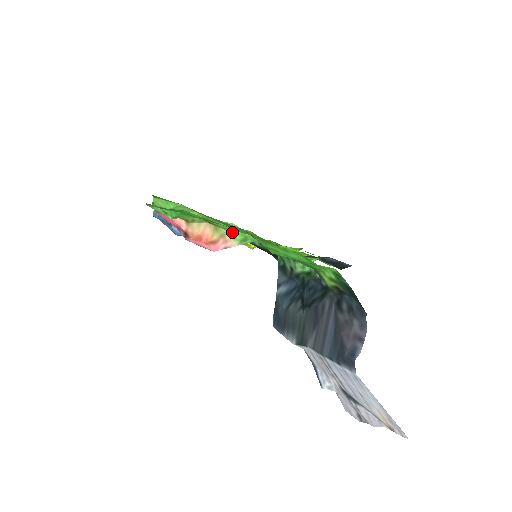
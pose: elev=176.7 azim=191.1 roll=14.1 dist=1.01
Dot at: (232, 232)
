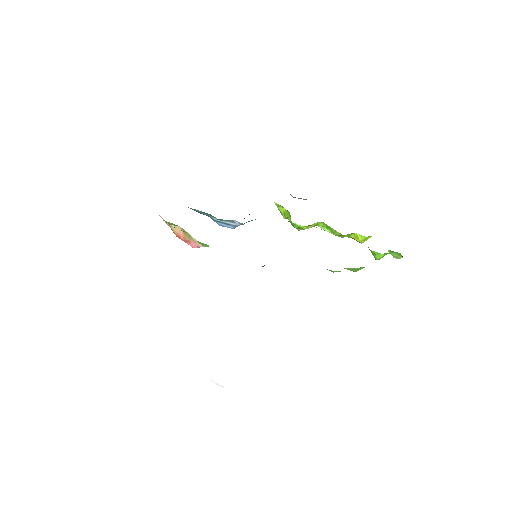
Dot at: occluded
